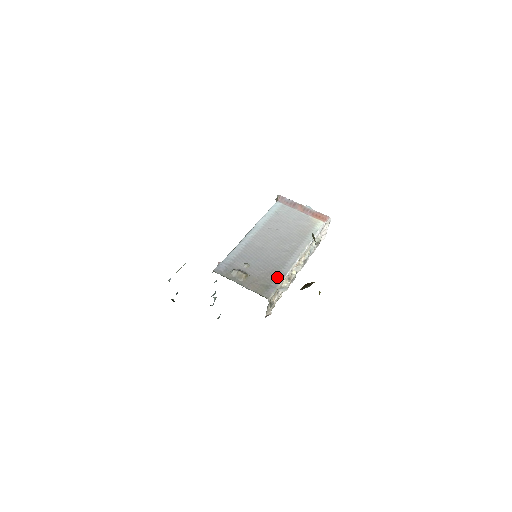
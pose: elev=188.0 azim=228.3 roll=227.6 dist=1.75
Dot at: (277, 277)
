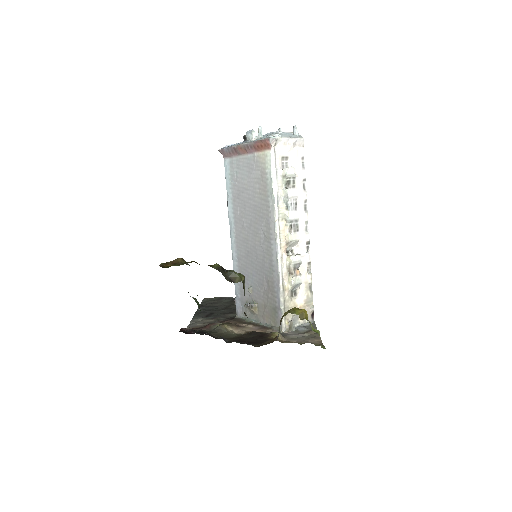
Dot at: (275, 290)
